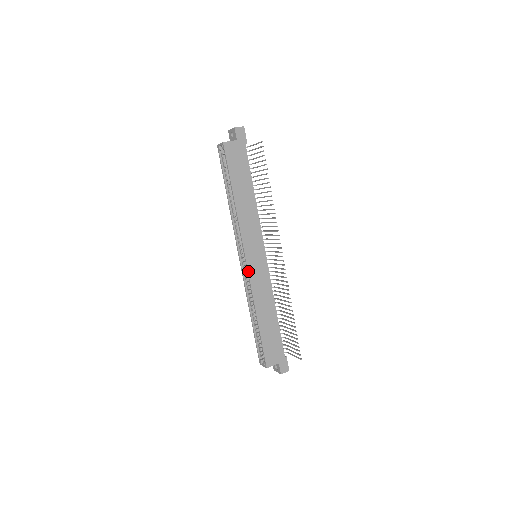
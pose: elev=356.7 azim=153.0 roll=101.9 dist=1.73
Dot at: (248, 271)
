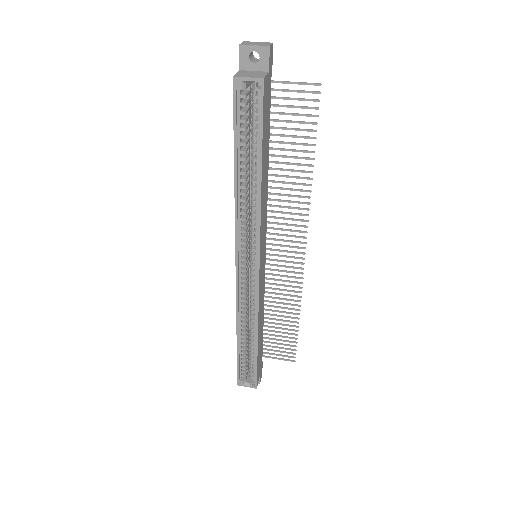
Dot at: (259, 284)
